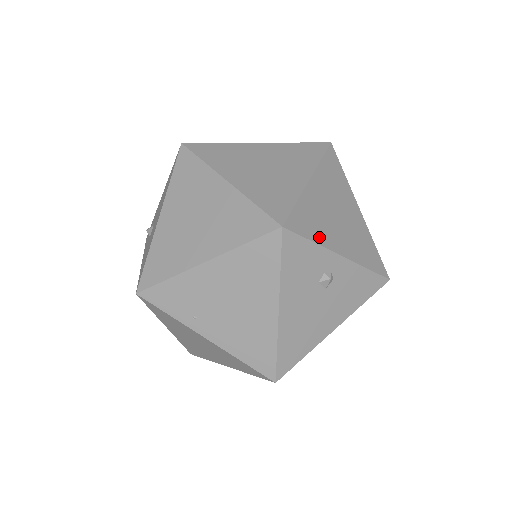
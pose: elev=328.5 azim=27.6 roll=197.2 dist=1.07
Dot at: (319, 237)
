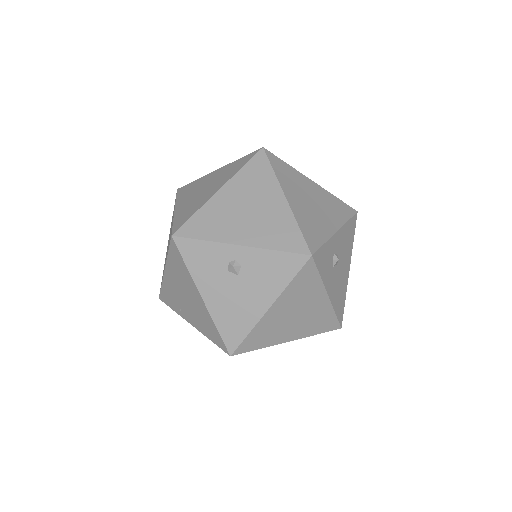
Dot at: (213, 235)
